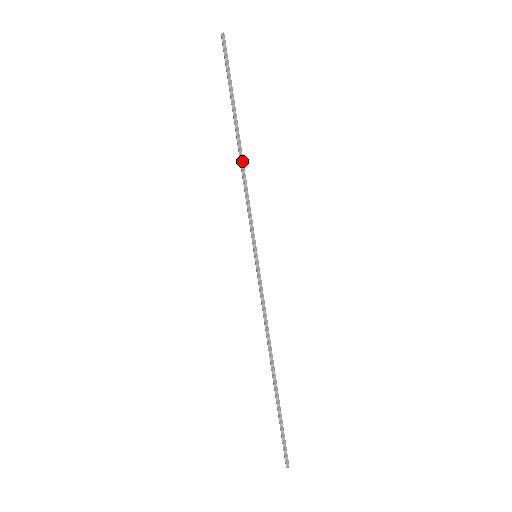
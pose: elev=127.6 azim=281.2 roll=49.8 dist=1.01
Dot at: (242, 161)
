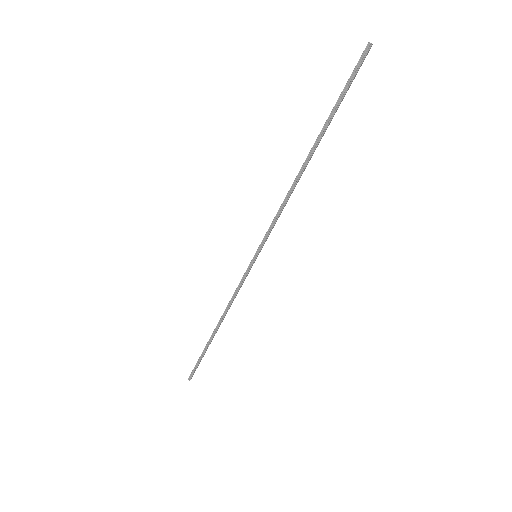
Dot at: (297, 180)
